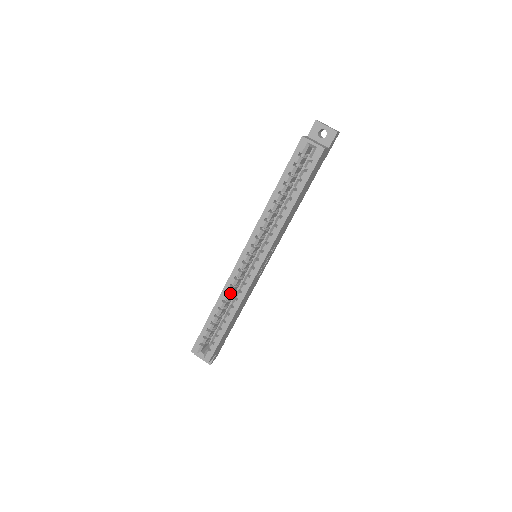
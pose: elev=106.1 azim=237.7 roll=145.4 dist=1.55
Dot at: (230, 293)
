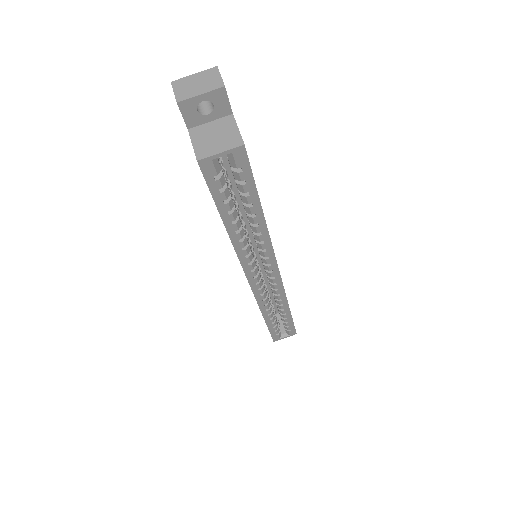
Dot at: occluded
